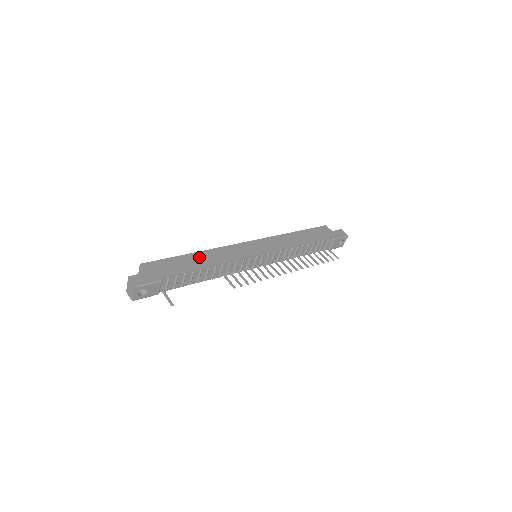
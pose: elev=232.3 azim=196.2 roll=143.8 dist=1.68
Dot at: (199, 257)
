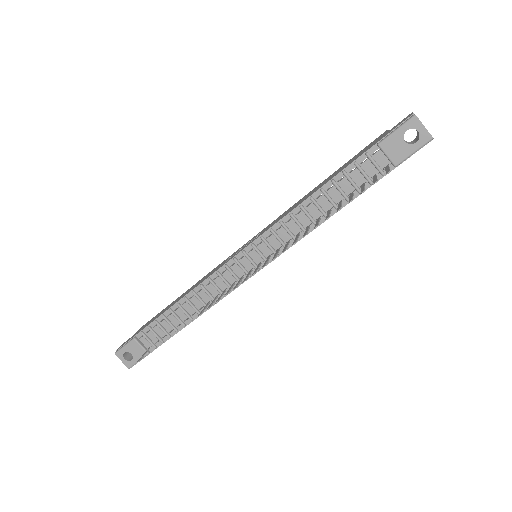
Dot at: (183, 294)
